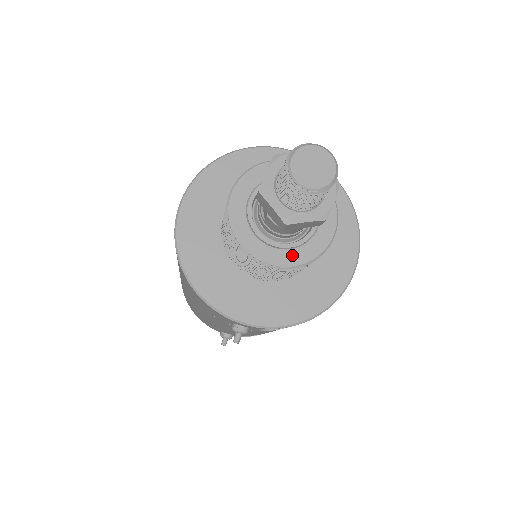
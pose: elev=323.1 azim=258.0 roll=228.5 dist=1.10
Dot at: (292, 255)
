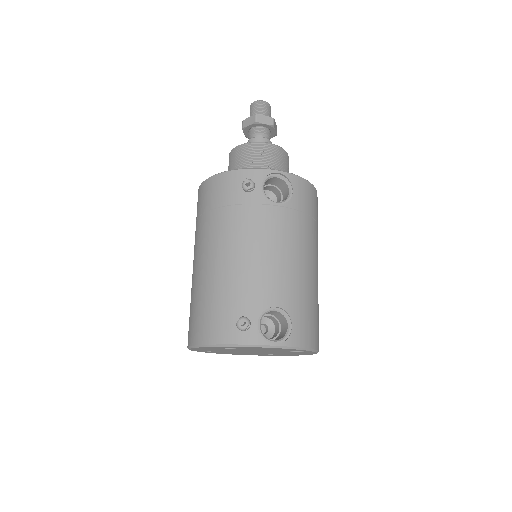
Dot at: occluded
